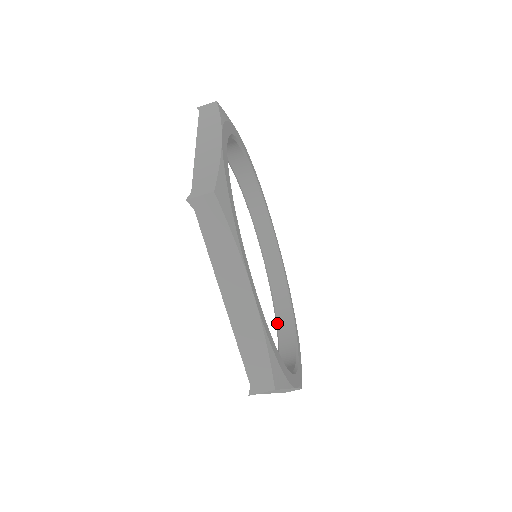
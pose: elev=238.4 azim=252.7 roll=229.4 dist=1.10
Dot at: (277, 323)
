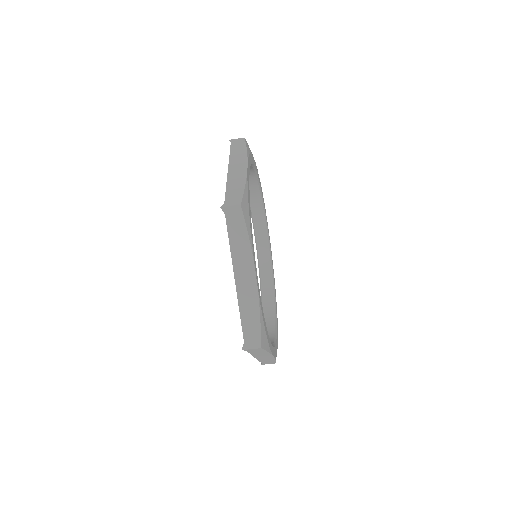
Dot at: occluded
